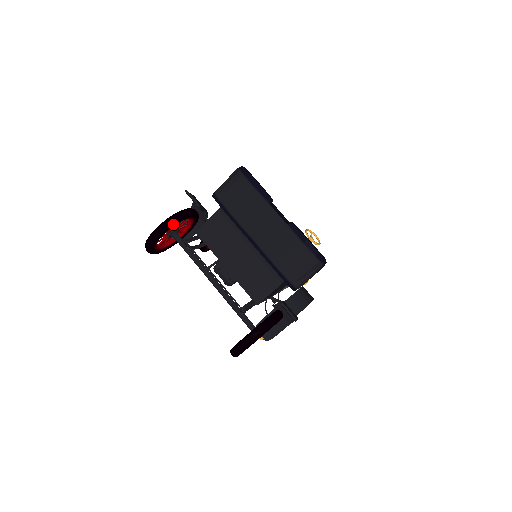
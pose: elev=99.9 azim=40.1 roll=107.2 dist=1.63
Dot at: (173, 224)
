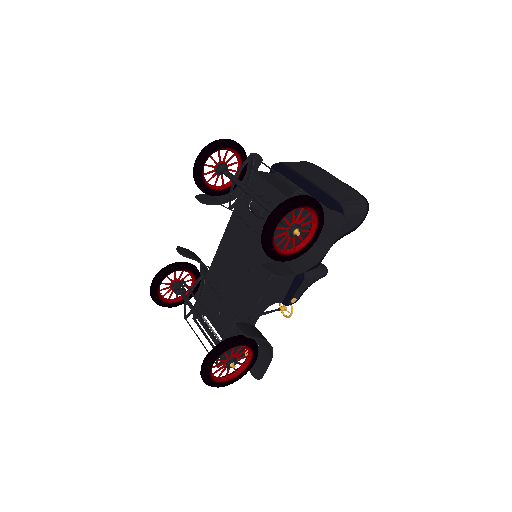
Dot at: (242, 148)
